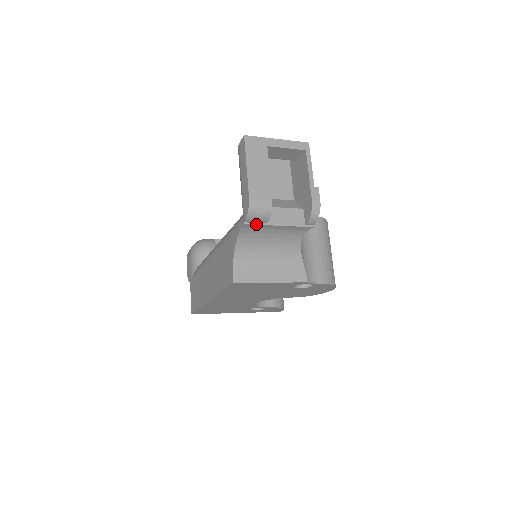
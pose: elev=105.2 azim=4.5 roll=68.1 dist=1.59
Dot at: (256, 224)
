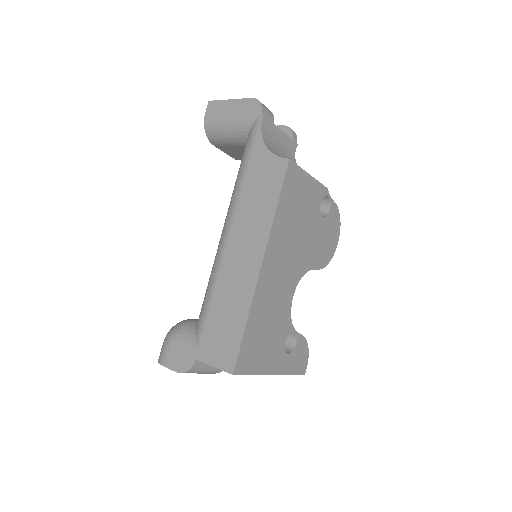
Dot at: (269, 120)
